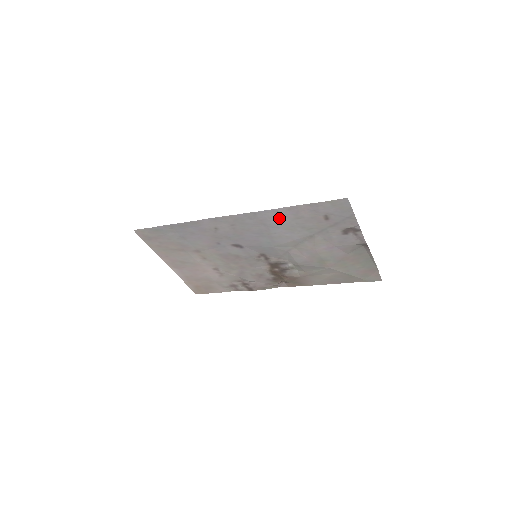
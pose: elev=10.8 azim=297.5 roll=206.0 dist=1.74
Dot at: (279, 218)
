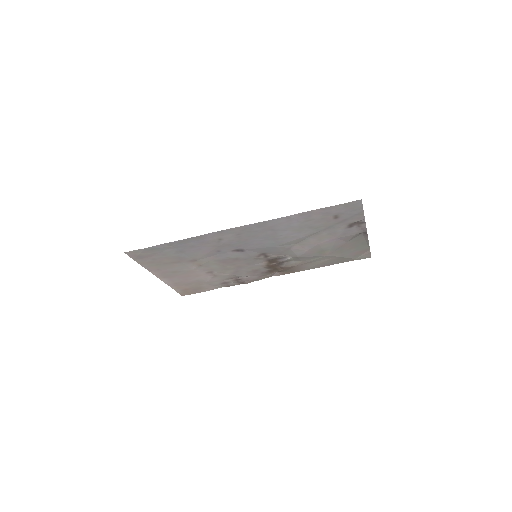
Dot at: (289, 223)
